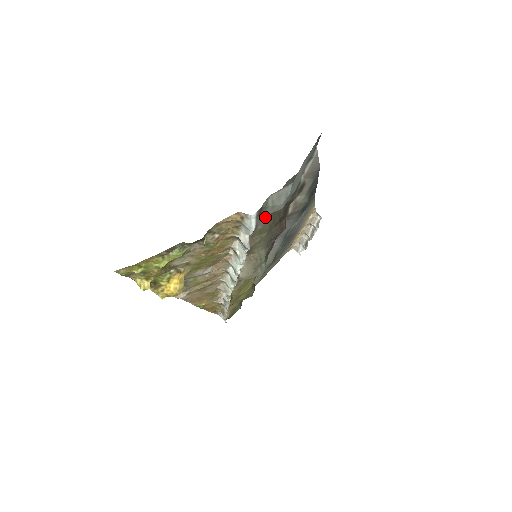
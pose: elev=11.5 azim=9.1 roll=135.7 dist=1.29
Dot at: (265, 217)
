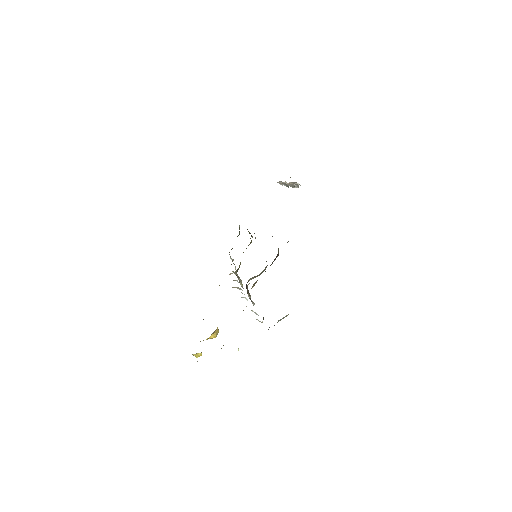
Dot at: occluded
